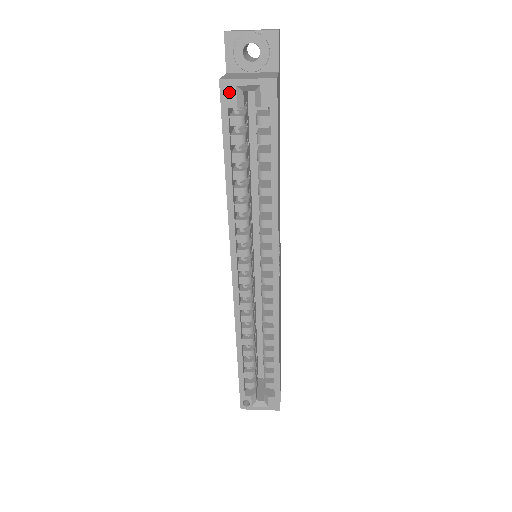
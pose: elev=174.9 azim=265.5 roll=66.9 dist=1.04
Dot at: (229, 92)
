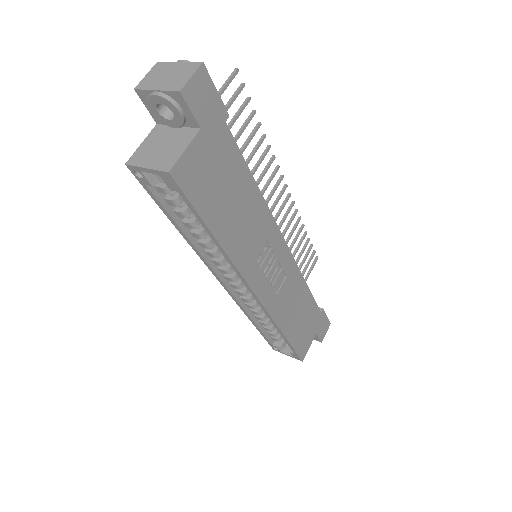
Dot at: occluded
